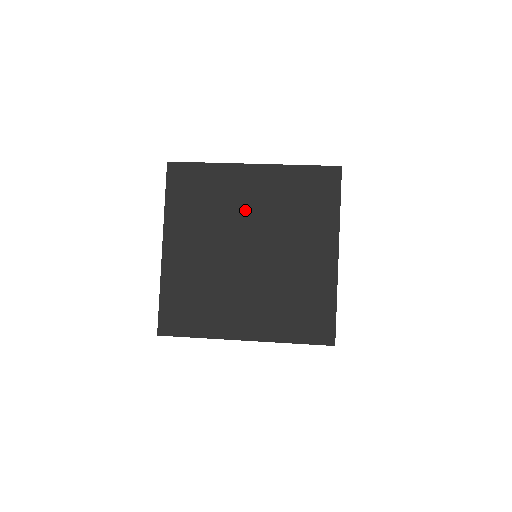
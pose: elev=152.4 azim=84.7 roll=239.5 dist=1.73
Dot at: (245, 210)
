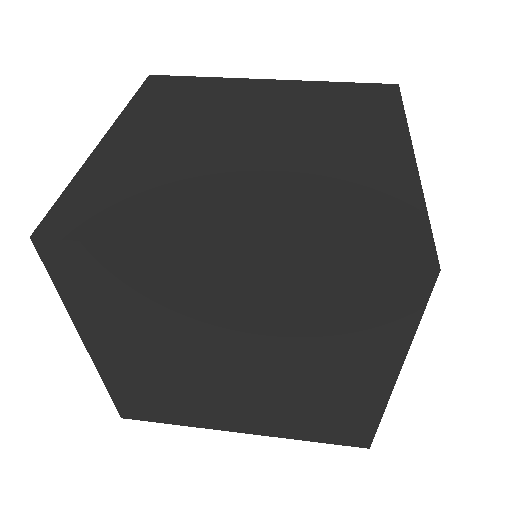
Dot at: (253, 110)
